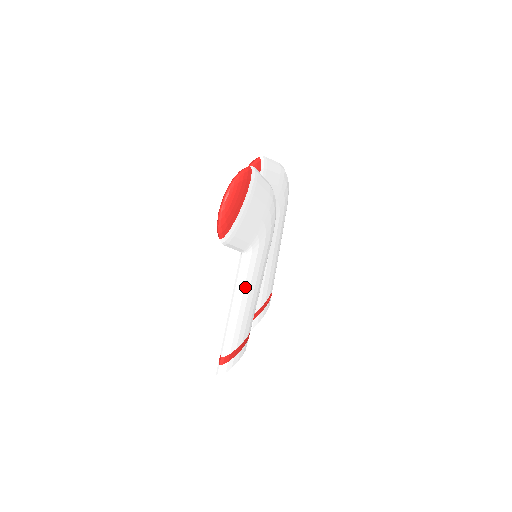
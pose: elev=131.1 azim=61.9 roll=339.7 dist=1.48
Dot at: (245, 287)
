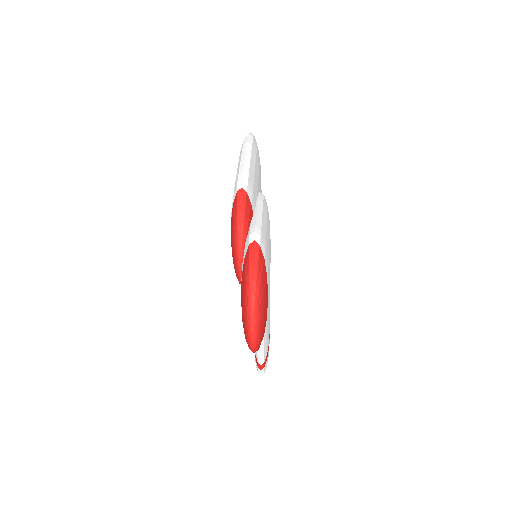
Dot at: occluded
